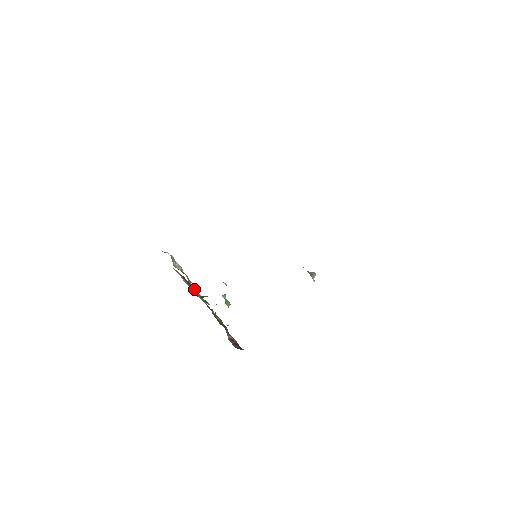
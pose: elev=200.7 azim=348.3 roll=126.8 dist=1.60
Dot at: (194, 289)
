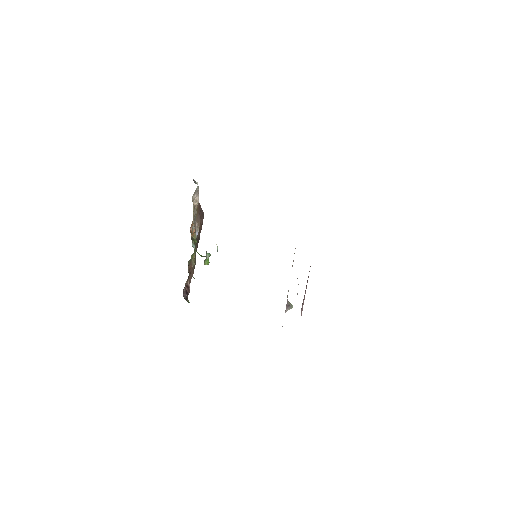
Dot at: (200, 222)
